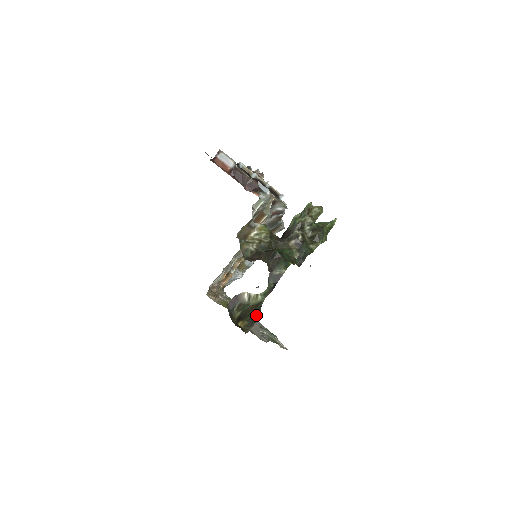
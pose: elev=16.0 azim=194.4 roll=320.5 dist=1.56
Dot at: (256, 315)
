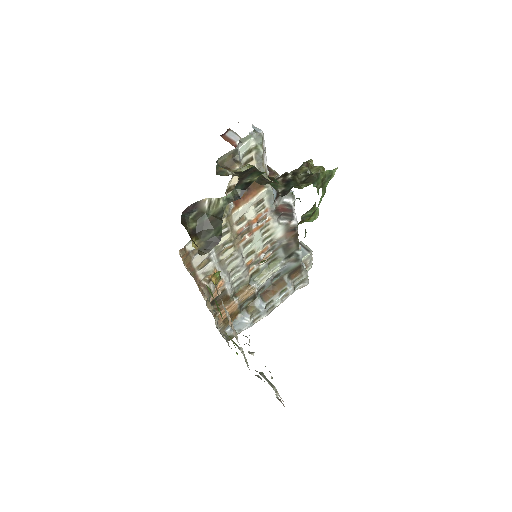
Dot at: (217, 235)
